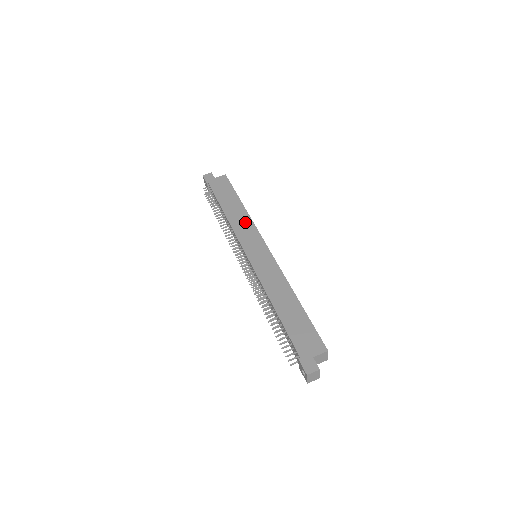
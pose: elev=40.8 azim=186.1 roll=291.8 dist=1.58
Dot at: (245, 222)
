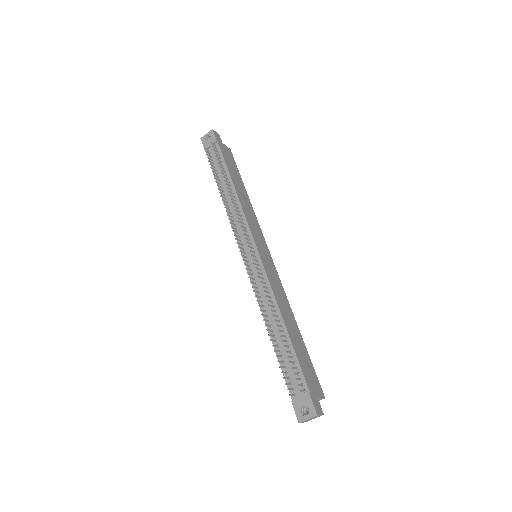
Dot at: (252, 214)
